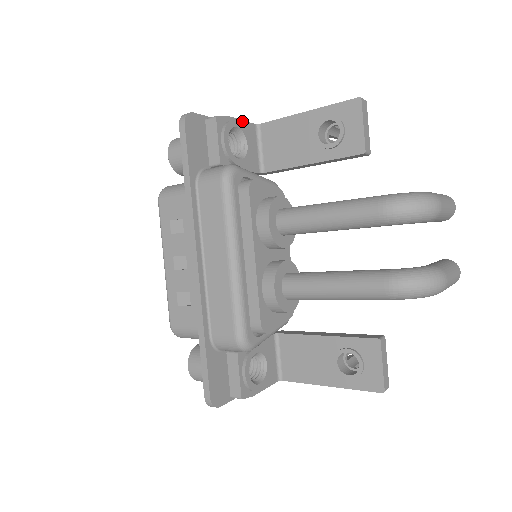
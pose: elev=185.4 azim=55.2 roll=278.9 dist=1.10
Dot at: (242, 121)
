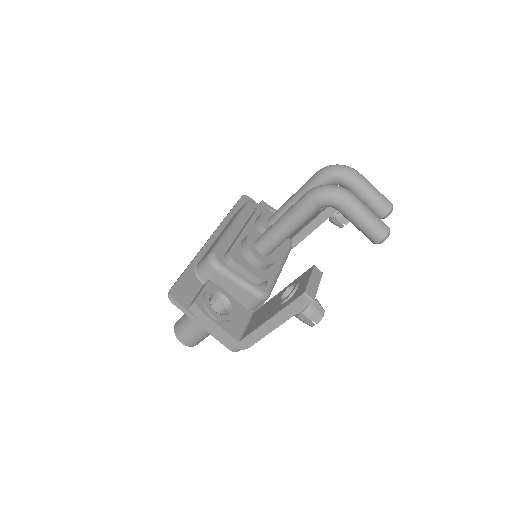
Dot at: occluded
